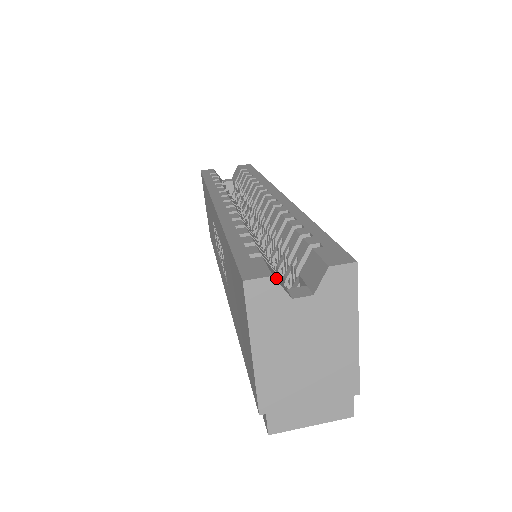
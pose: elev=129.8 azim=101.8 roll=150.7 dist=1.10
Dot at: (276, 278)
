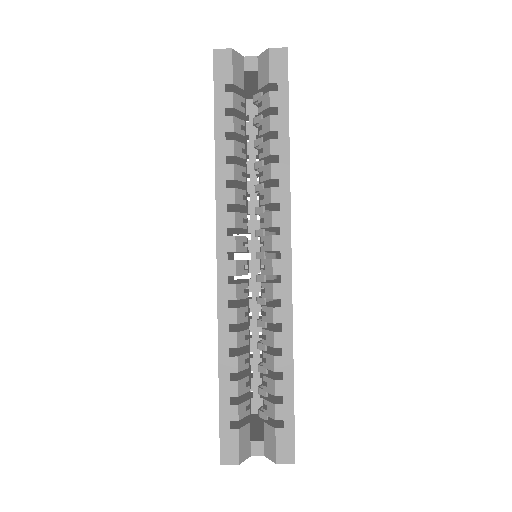
Dot at: (243, 454)
